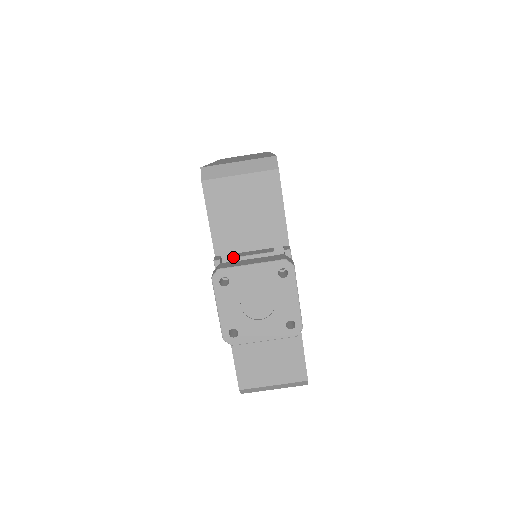
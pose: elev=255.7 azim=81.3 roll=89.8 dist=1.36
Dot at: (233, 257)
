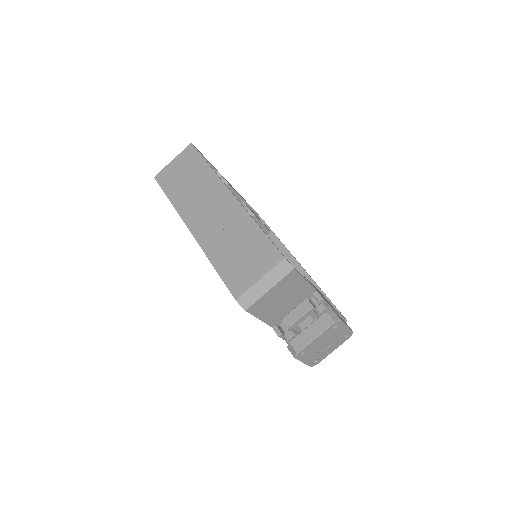
Dot at: (289, 327)
